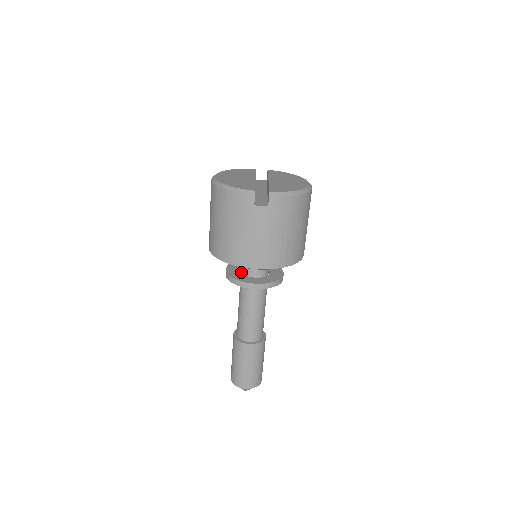
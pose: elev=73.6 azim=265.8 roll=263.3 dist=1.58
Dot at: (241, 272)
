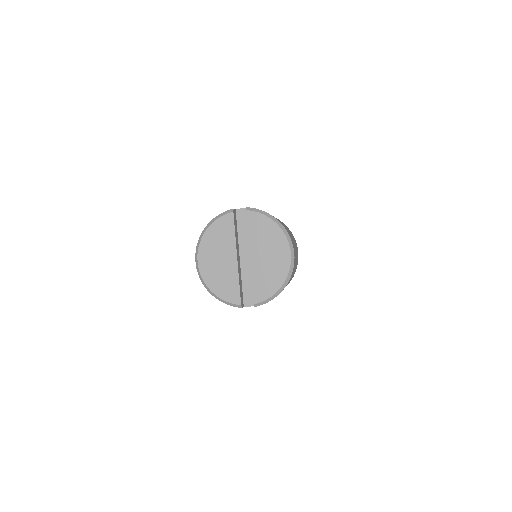
Dot at: occluded
